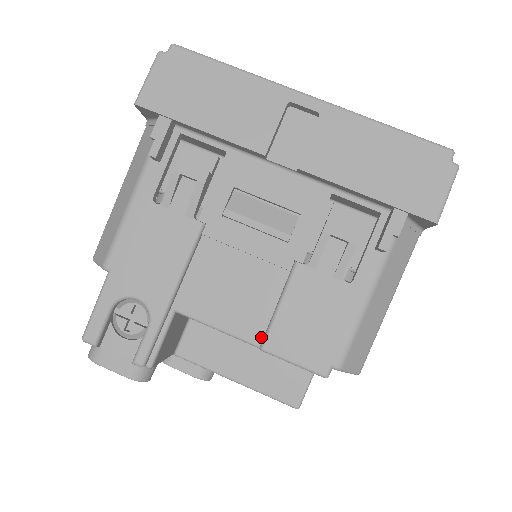
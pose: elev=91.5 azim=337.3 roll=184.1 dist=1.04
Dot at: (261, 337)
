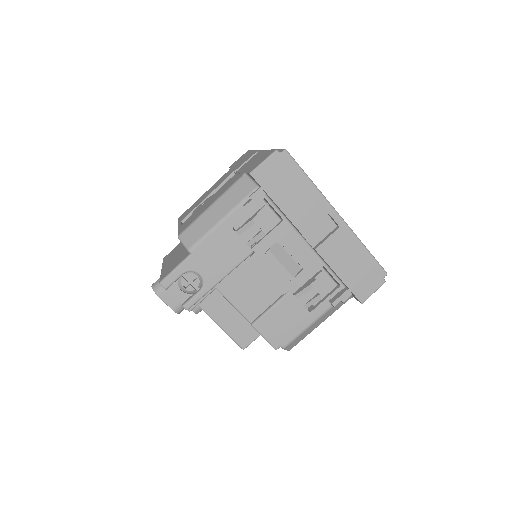
Dot at: (254, 319)
